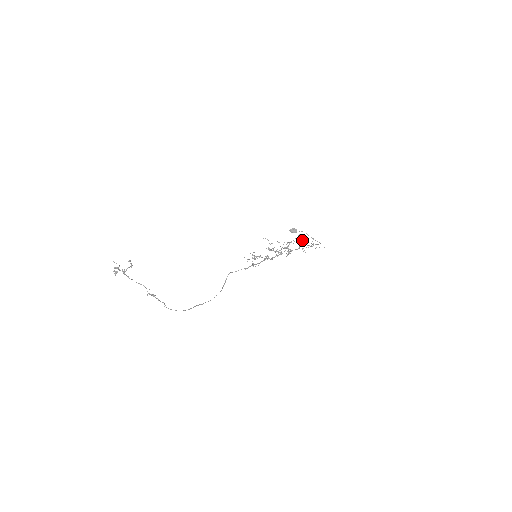
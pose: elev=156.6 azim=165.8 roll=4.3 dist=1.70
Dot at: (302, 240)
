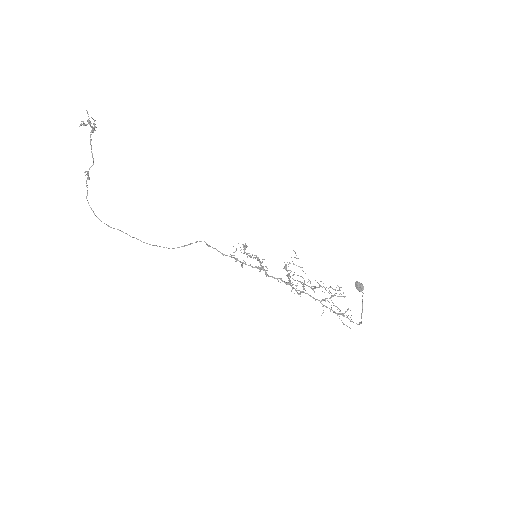
Dot at: (332, 295)
